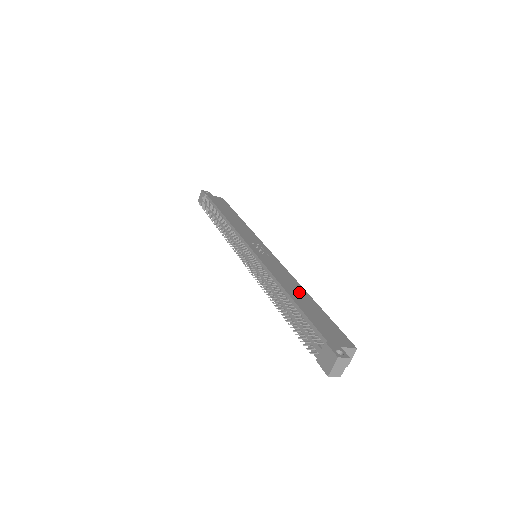
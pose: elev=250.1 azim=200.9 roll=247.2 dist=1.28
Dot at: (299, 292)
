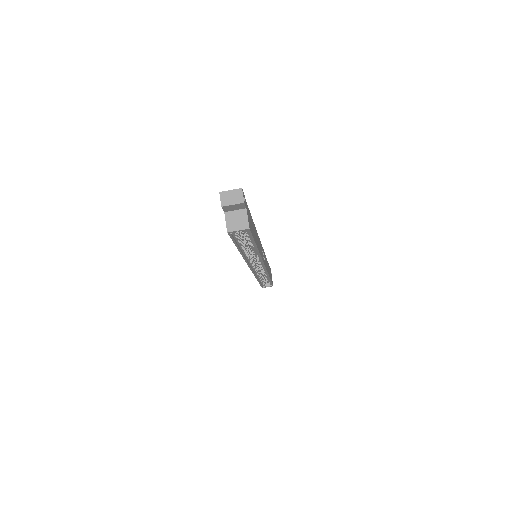
Dot at: (257, 240)
